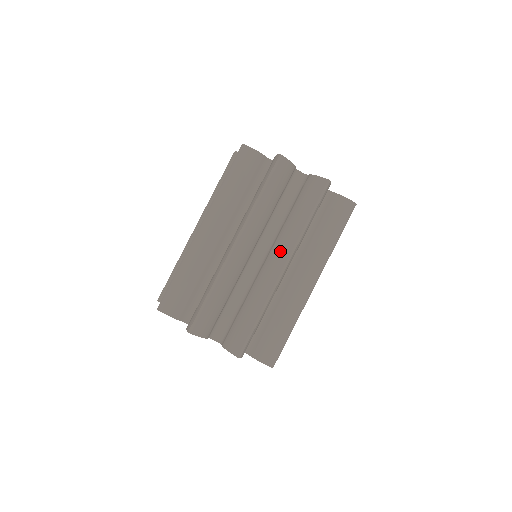
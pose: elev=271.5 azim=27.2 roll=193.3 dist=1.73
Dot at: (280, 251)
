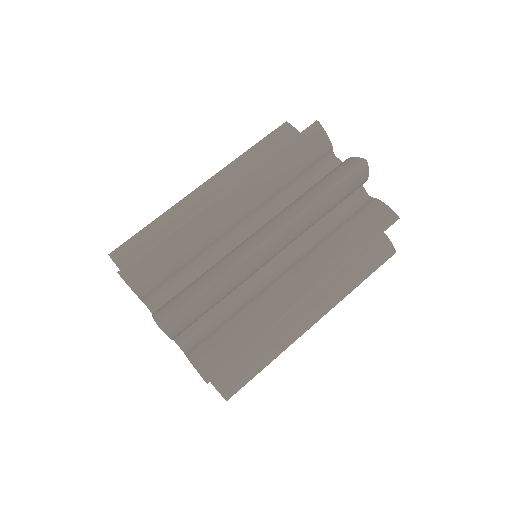
Dot at: (311, 272)
